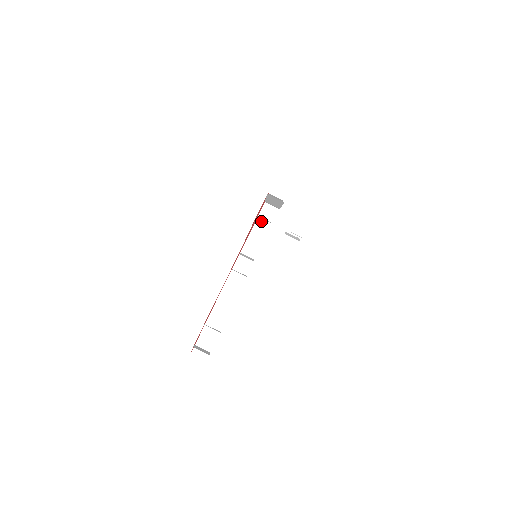
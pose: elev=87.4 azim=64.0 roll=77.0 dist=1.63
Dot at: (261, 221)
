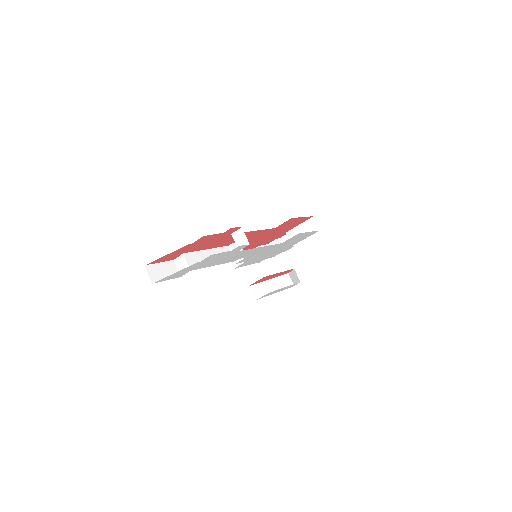
Dot at: occluded
